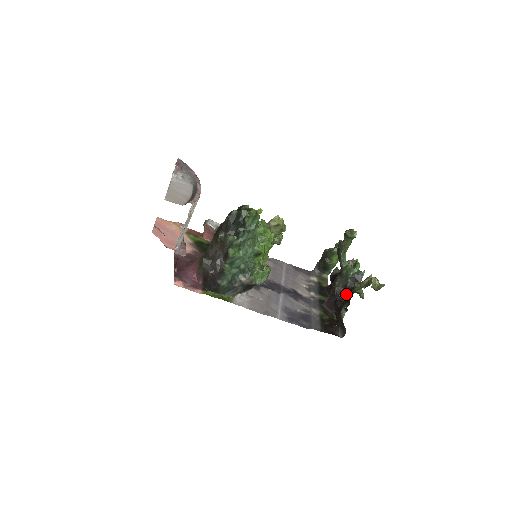
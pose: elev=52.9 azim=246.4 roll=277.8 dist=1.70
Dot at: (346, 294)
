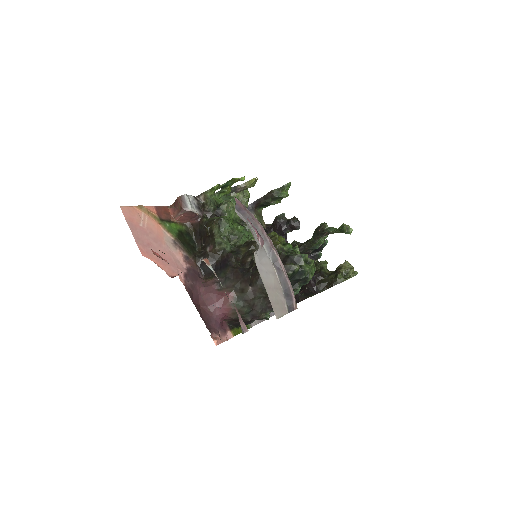
Dot at: occluded
